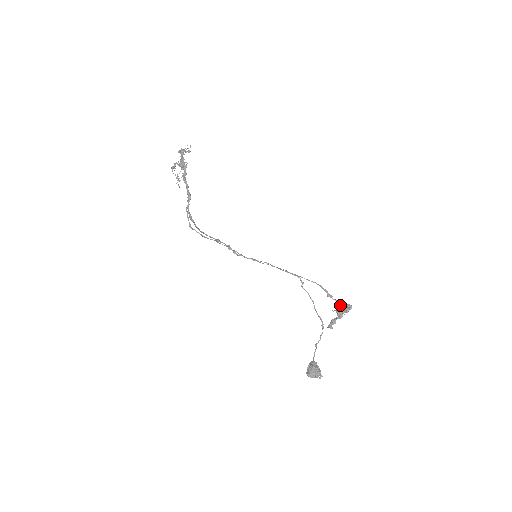
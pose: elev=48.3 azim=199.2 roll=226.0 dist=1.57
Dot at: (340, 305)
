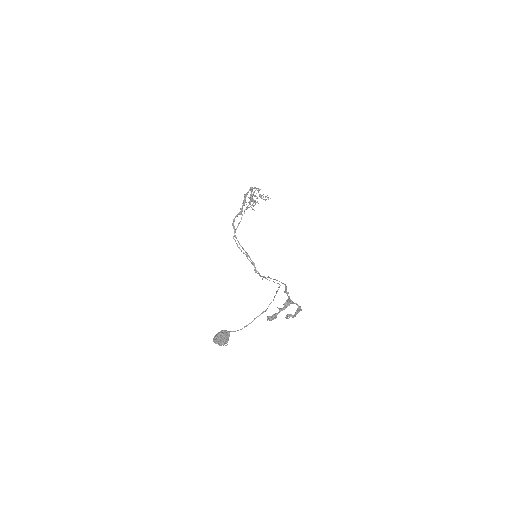
Dot at: (288, 299)
